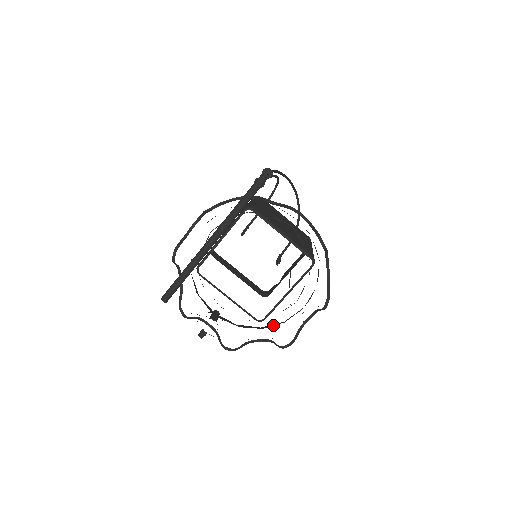
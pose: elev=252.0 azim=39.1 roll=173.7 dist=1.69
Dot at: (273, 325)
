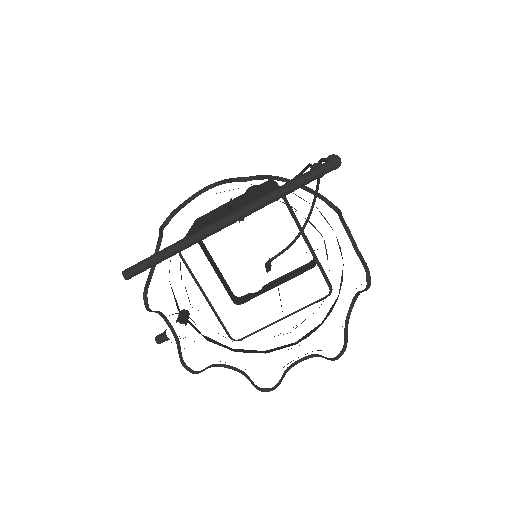
Dot at: (250, 352)
